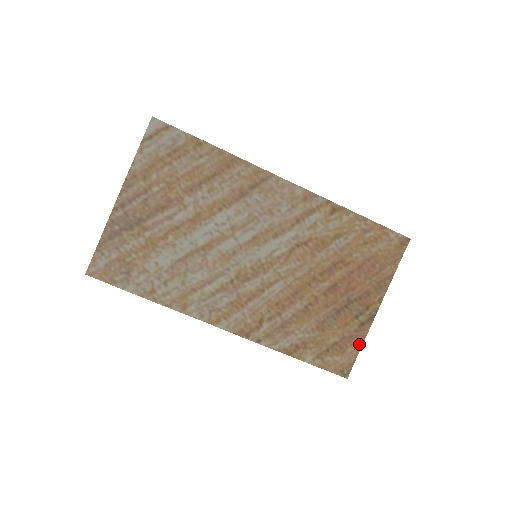
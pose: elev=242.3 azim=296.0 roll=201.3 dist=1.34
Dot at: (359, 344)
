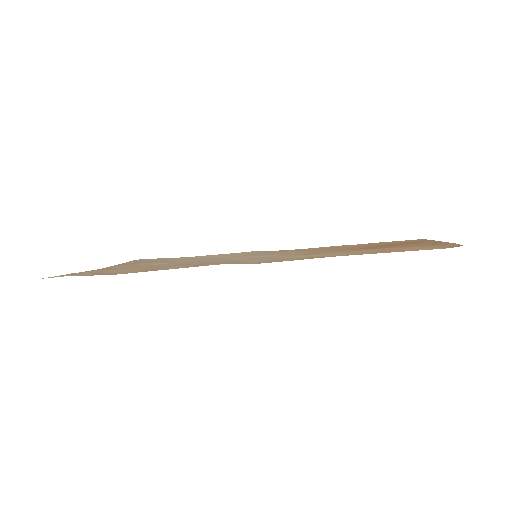
Dot at: occluded
